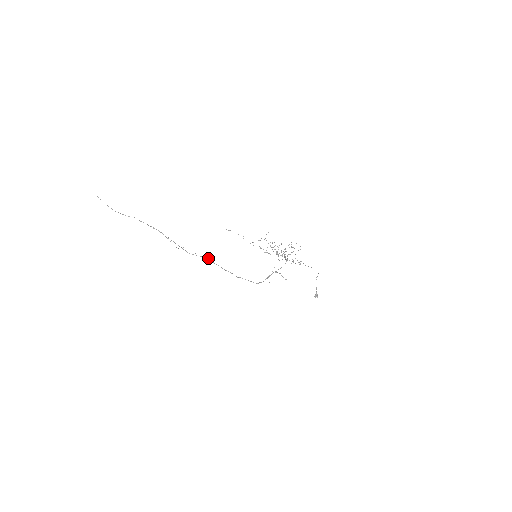
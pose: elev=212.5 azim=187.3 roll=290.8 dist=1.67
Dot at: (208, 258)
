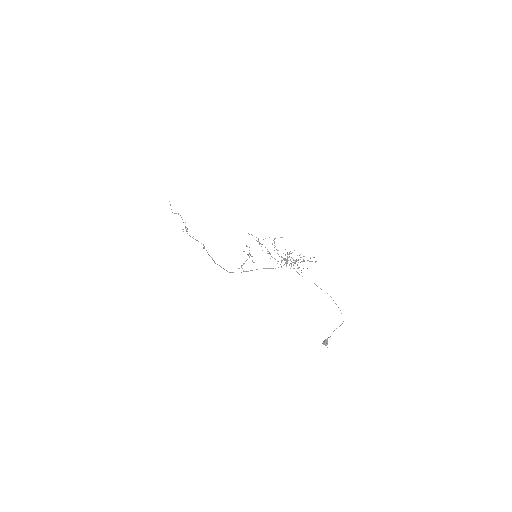
Dot at: (203, 244)
